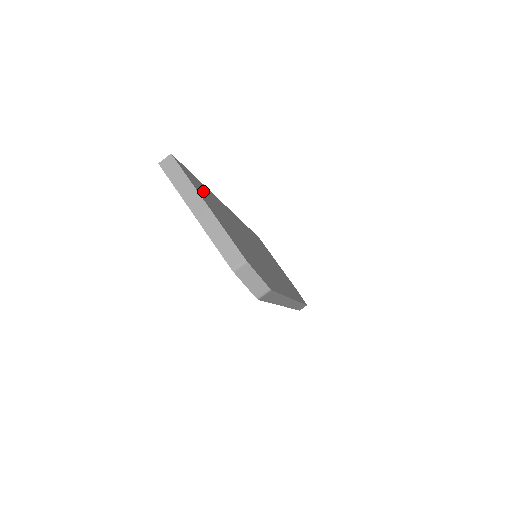
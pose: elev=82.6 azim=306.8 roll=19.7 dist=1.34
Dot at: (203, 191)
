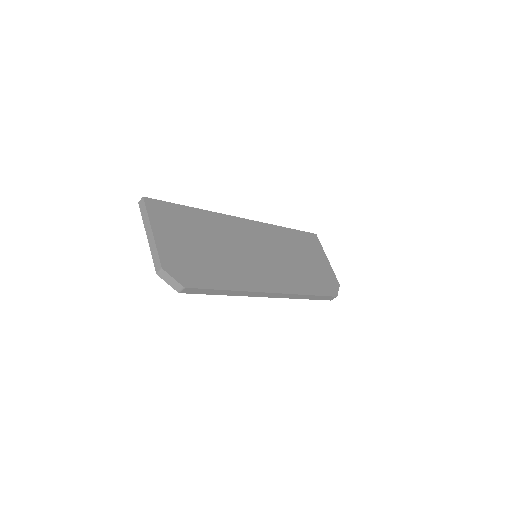
Dot at: (173, 217)
